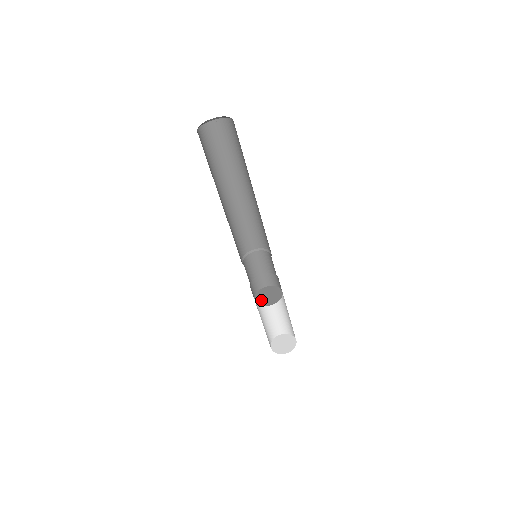
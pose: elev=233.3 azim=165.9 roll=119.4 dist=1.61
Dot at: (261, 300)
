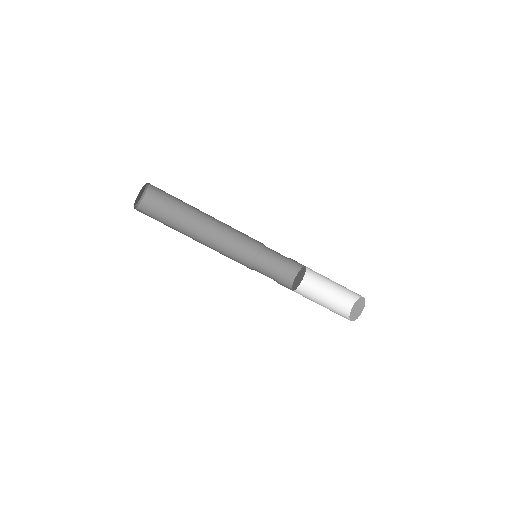
Dot at: (294, 285)
